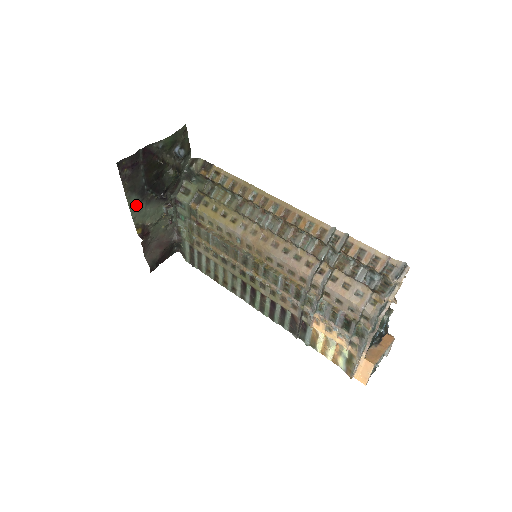
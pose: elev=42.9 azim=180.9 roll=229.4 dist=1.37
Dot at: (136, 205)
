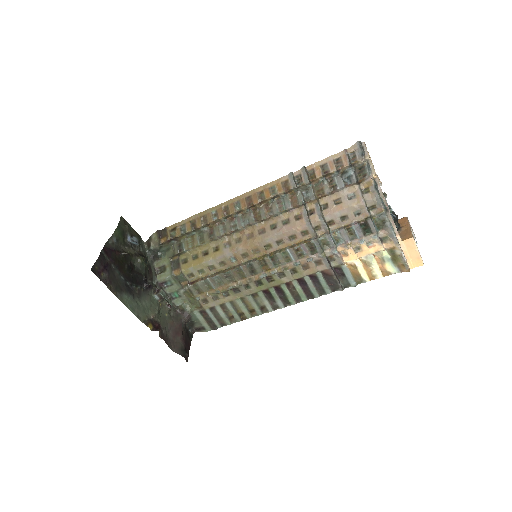
Dot at: (131, 303)
